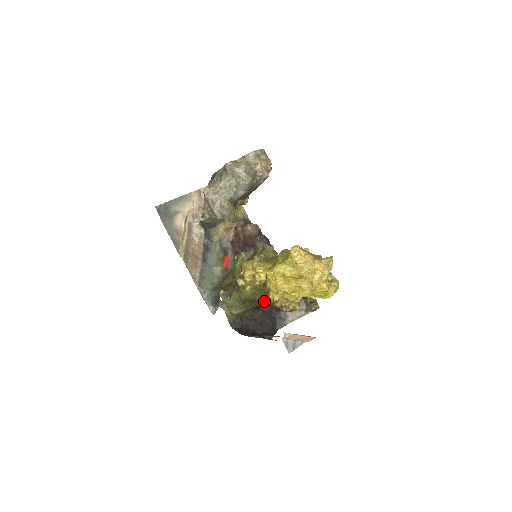
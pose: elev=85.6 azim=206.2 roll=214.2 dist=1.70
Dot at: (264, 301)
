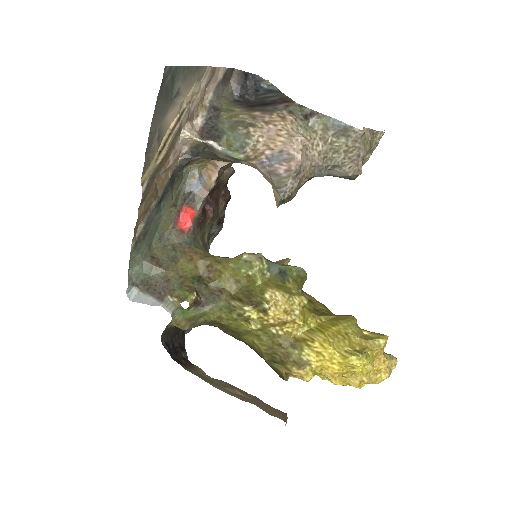
Dot at: (257, 347)
